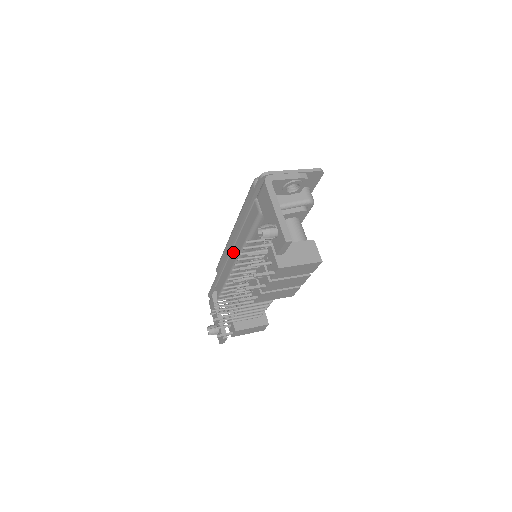
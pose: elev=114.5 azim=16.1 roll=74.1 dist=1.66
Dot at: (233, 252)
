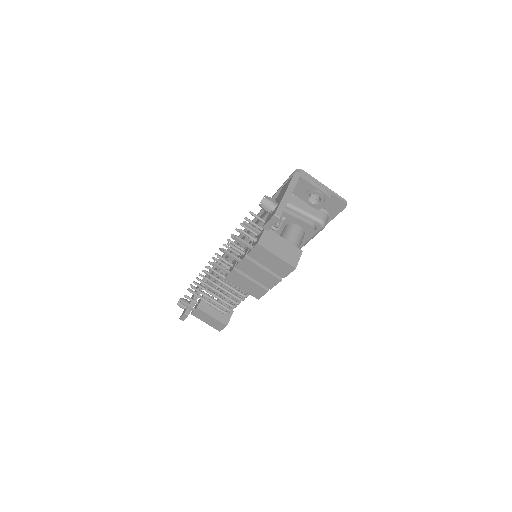
Dot at: occluded
